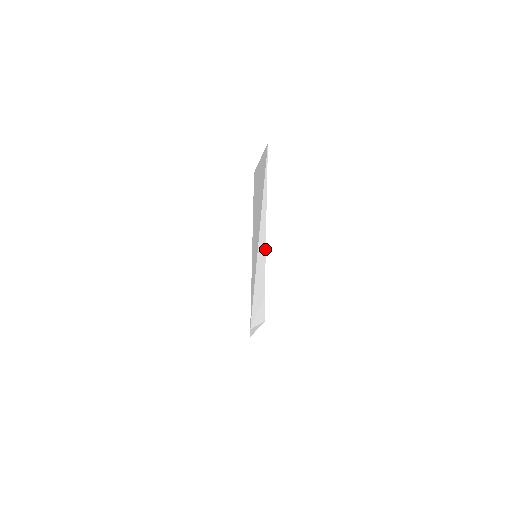
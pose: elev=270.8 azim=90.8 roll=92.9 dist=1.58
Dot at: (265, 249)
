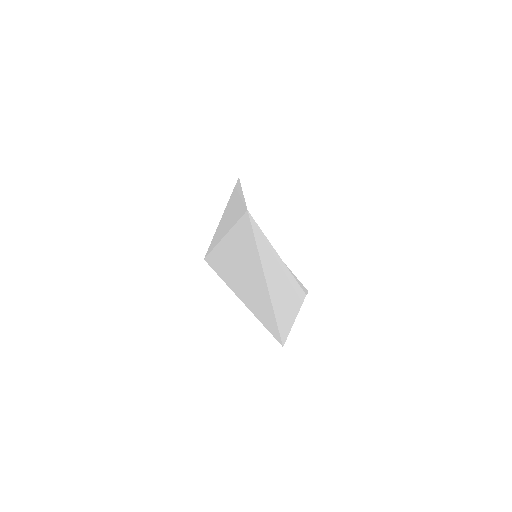
Dot at: (226, 206)
